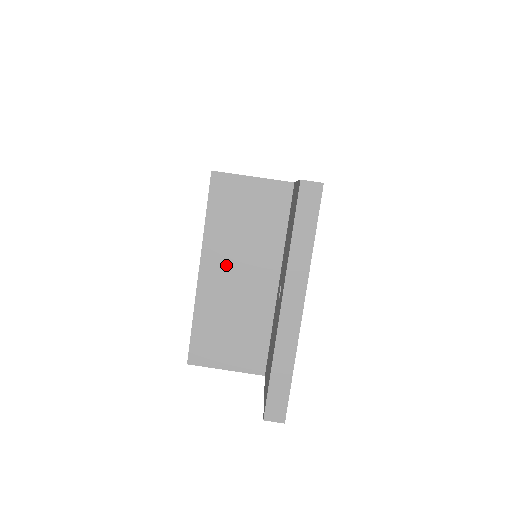
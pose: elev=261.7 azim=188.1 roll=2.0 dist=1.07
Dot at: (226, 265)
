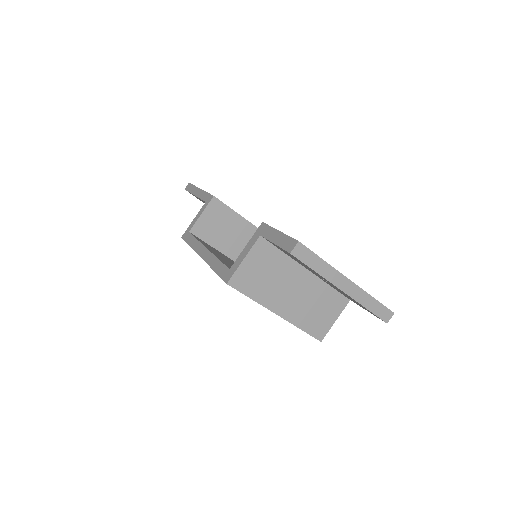
Dot at: (283, 298)
